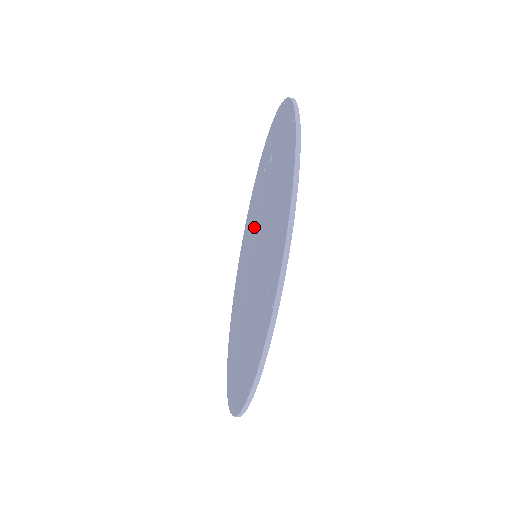
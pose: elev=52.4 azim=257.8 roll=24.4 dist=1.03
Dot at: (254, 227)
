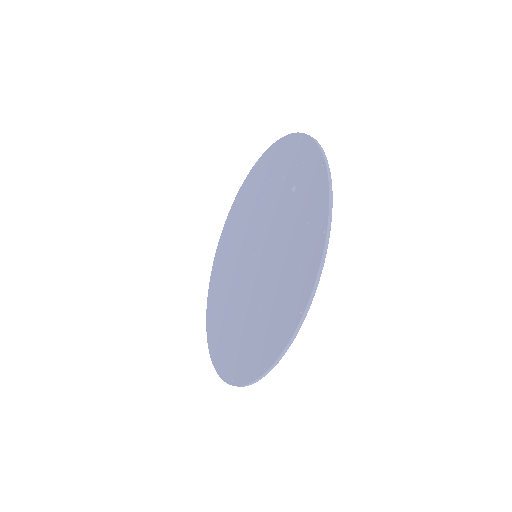
Dot at: (260, 218)
